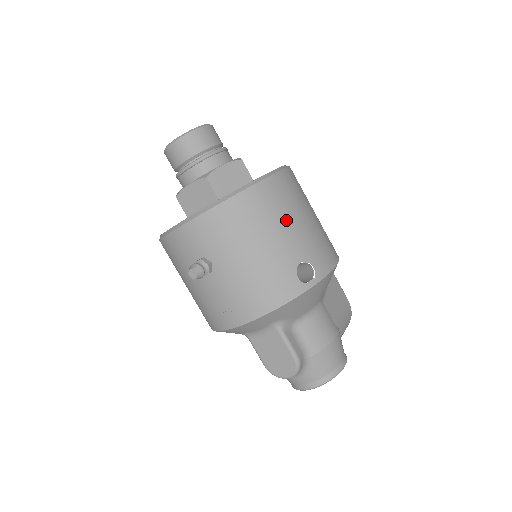
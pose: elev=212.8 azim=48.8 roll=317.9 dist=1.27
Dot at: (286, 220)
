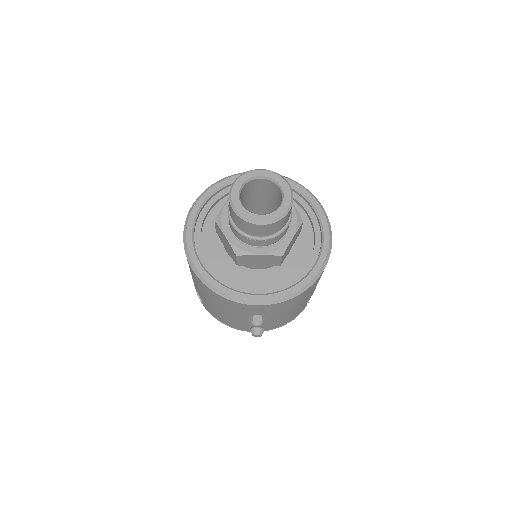
Dot at: occluded
